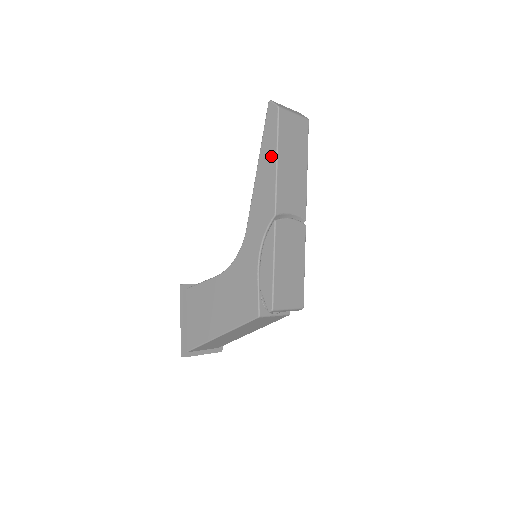
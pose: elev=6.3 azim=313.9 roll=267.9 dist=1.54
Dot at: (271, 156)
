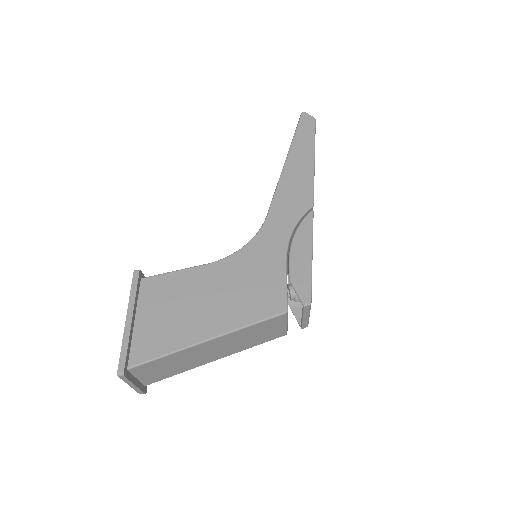
Dot at: (307, 154)
